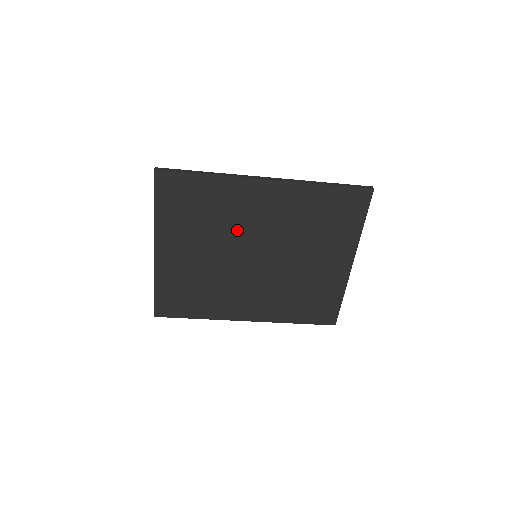
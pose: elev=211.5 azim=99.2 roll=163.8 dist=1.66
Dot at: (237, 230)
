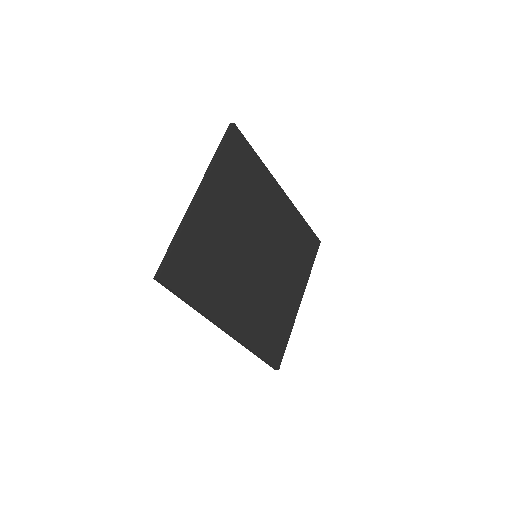
Dot at: (257, 219)
